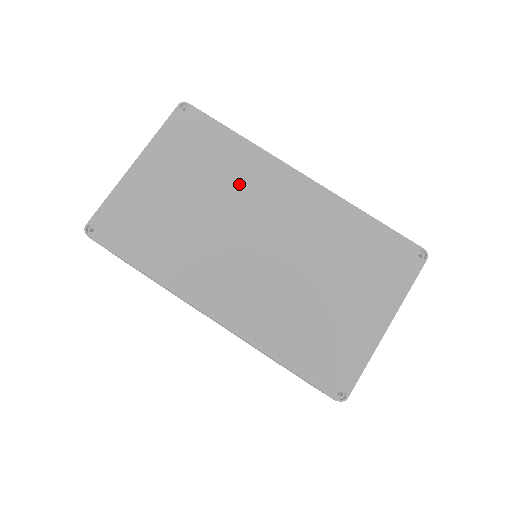
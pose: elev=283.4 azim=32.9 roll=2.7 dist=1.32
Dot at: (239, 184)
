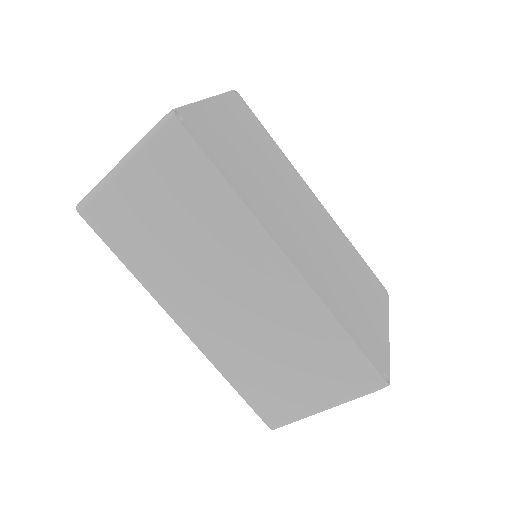
Dot at: (283, 173)
